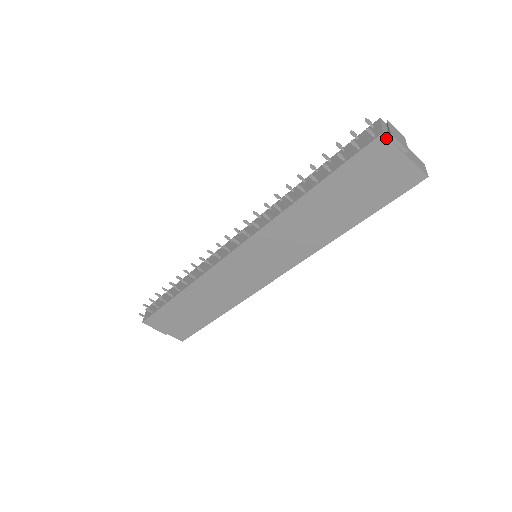
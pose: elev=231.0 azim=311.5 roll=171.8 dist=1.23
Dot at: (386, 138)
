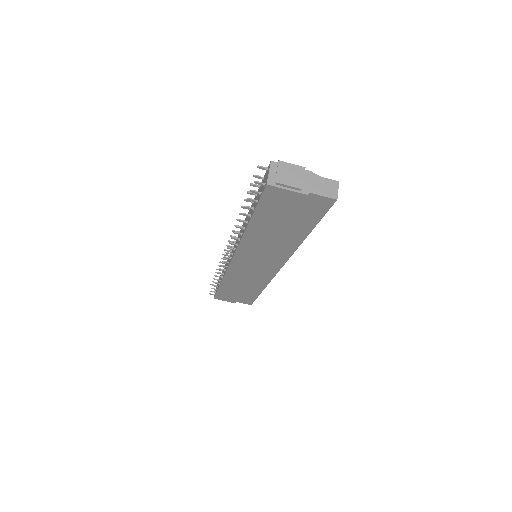
Dot at: (273, 187)
